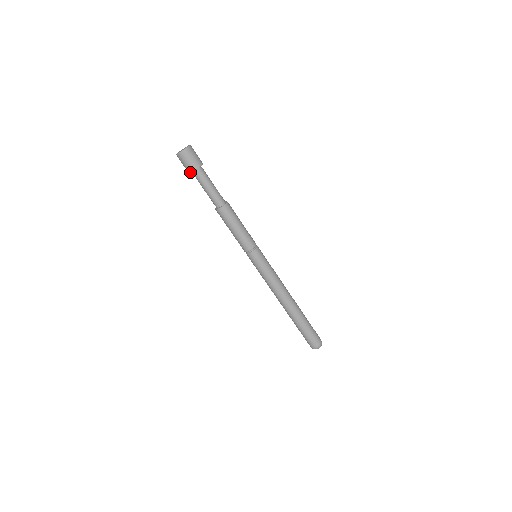
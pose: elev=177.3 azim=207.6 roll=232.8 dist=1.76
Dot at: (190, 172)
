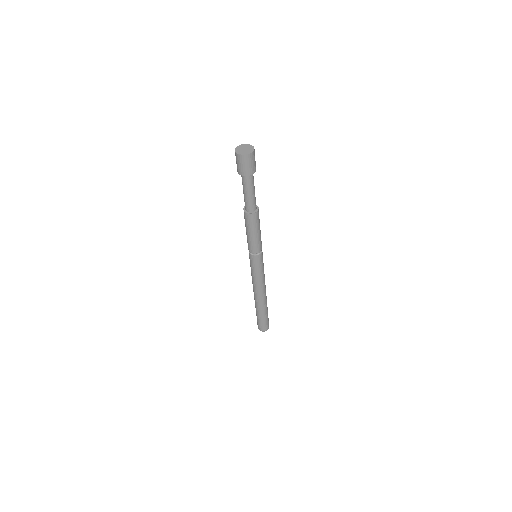
Dot at: (241, 174)
